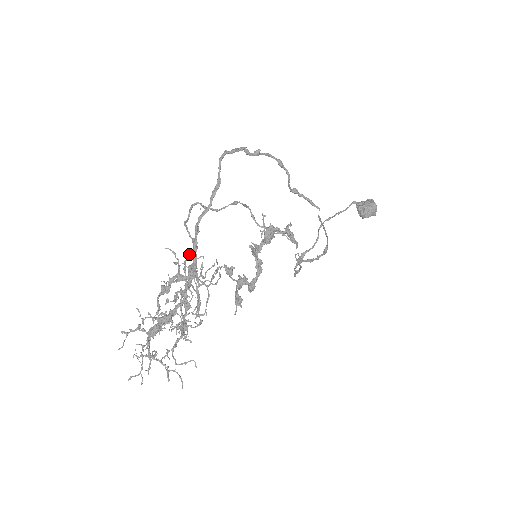
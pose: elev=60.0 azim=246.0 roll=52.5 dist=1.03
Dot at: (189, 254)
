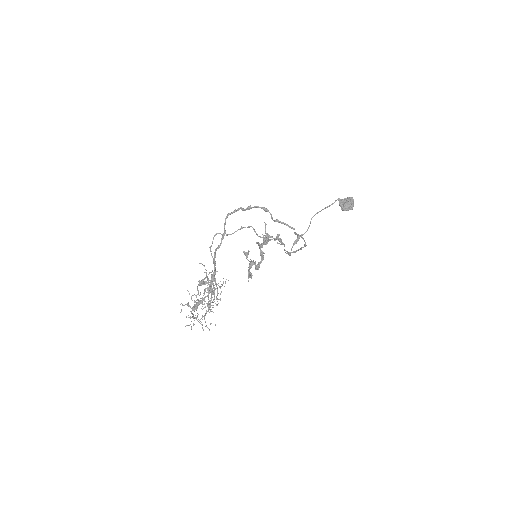
Dot at: (210, 272)
